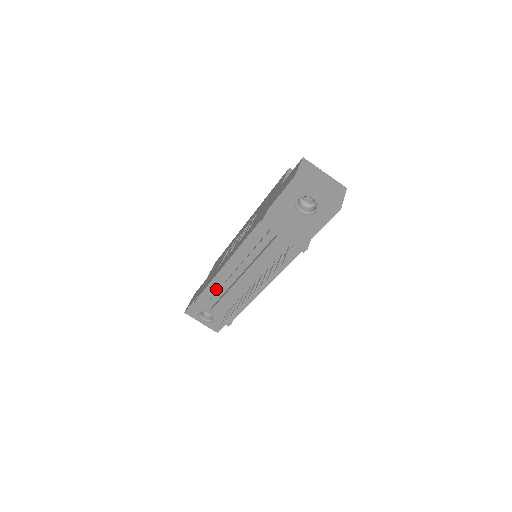
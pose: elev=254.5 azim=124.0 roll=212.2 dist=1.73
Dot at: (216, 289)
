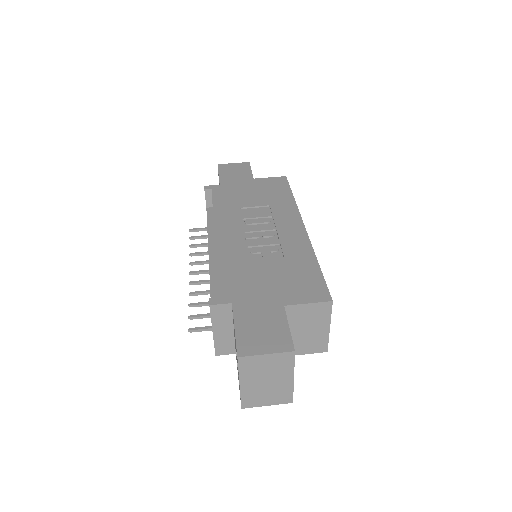
Dot at: occluded
